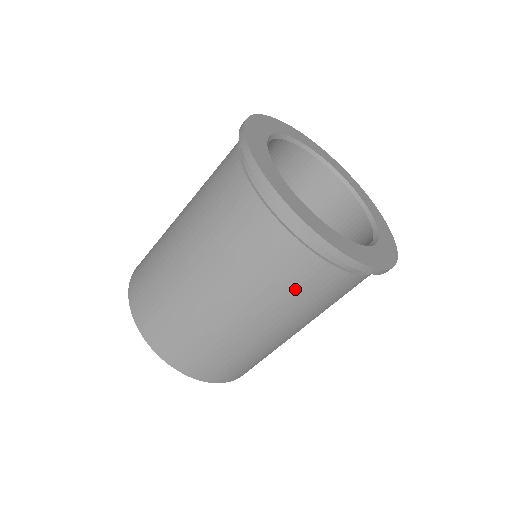
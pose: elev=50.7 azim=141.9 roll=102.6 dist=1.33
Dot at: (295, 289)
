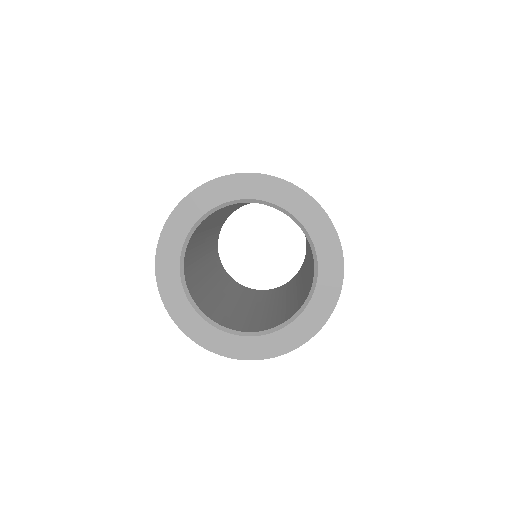
Dot at: occluded
